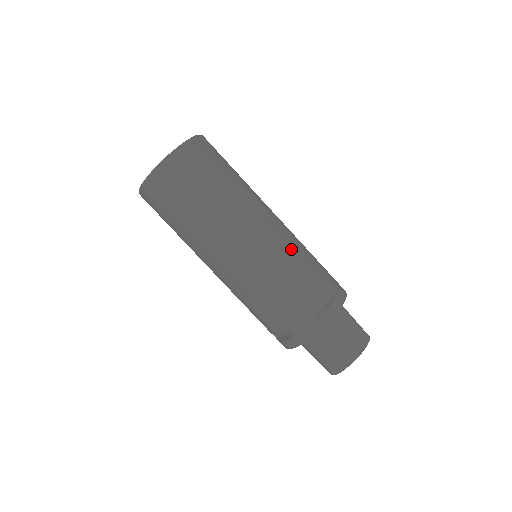
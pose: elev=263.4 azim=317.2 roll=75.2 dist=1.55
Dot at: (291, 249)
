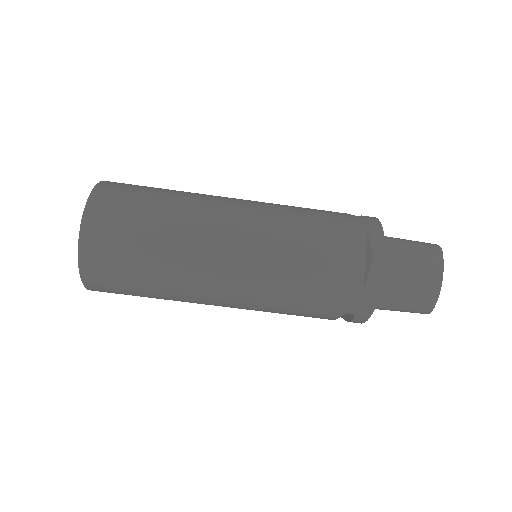
Dot at: (283, 232)
